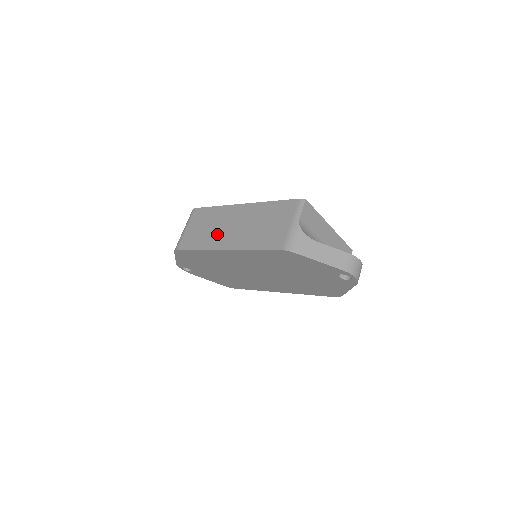
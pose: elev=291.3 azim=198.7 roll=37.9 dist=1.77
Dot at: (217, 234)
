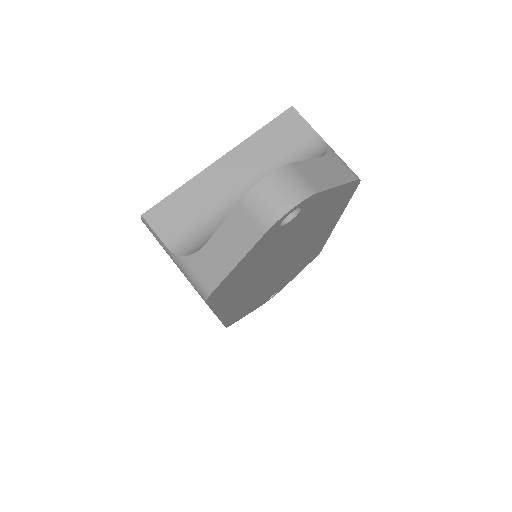
Dot at: occluded
